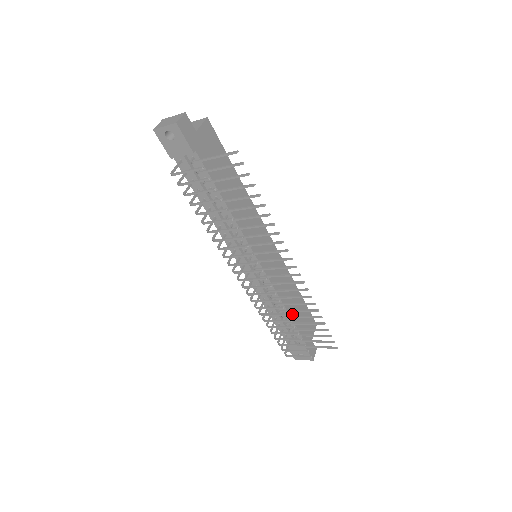
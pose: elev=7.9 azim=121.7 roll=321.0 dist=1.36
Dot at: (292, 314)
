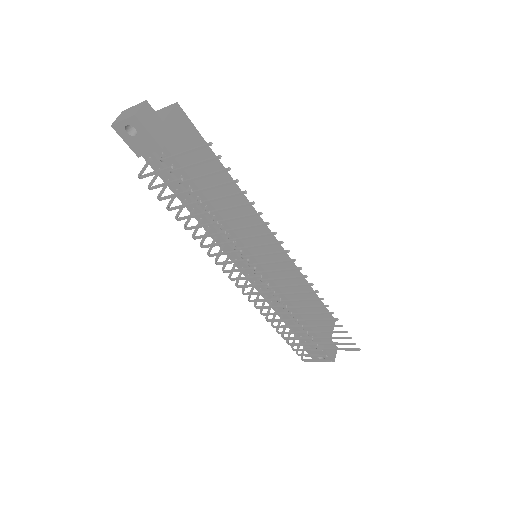
Dot at: (305, 315)
